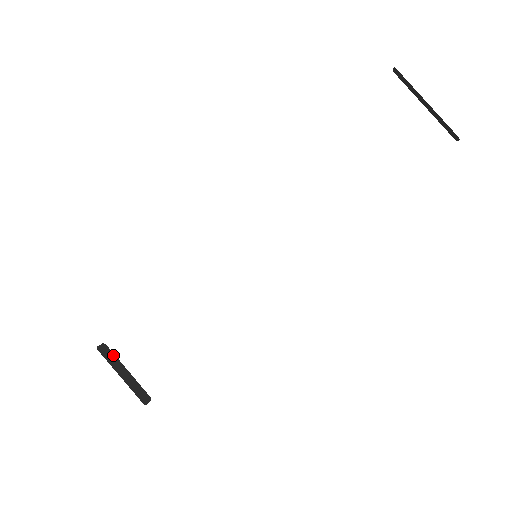
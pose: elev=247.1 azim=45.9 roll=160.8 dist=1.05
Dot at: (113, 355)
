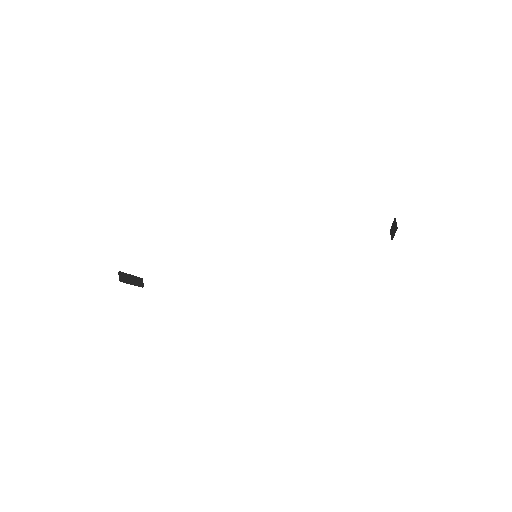
Dot at: (124, 274)
